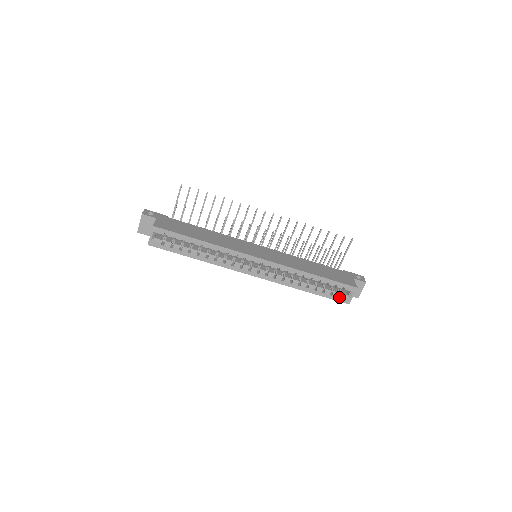
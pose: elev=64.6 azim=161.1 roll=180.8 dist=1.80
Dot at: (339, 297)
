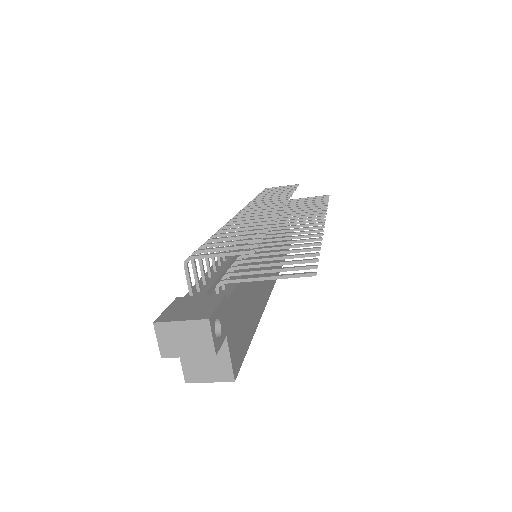
Dot at: occluded
